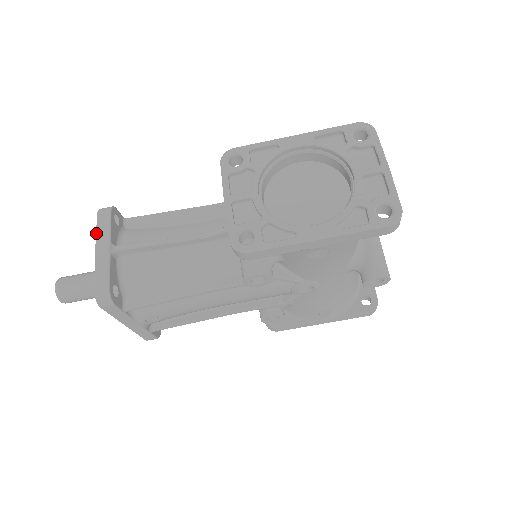
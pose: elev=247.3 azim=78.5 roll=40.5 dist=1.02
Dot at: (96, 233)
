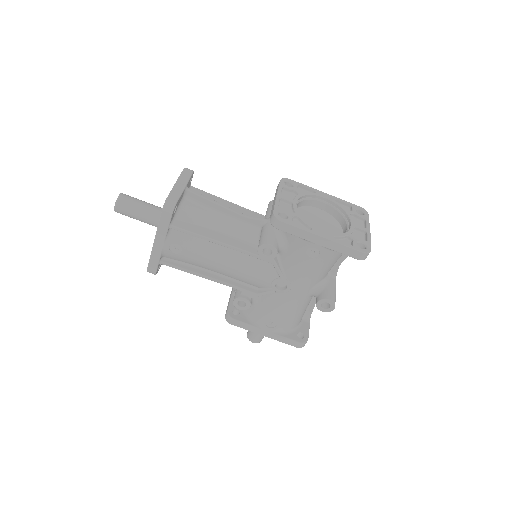
Dot at: (180, 175)
